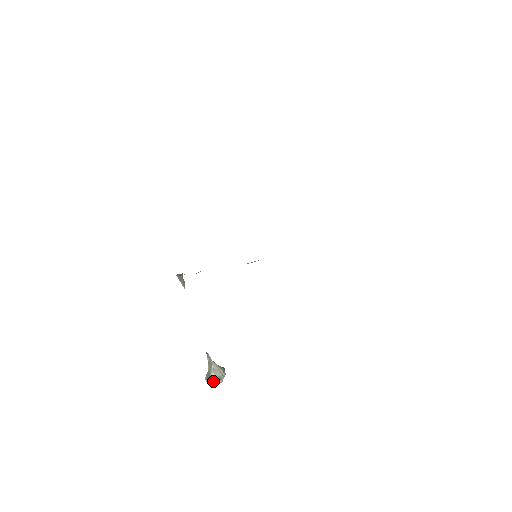
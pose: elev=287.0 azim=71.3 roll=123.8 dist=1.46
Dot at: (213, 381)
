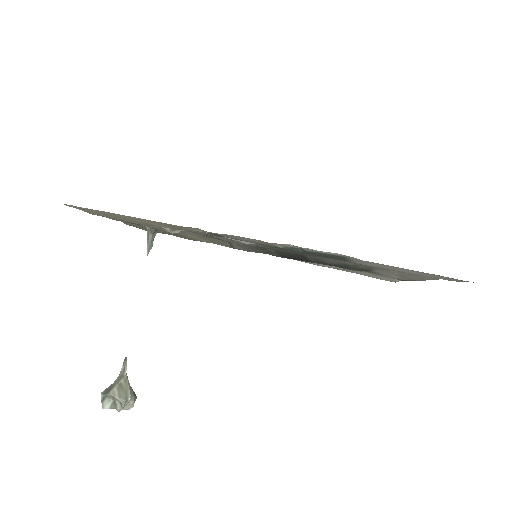
Dot at: (110, 403)
